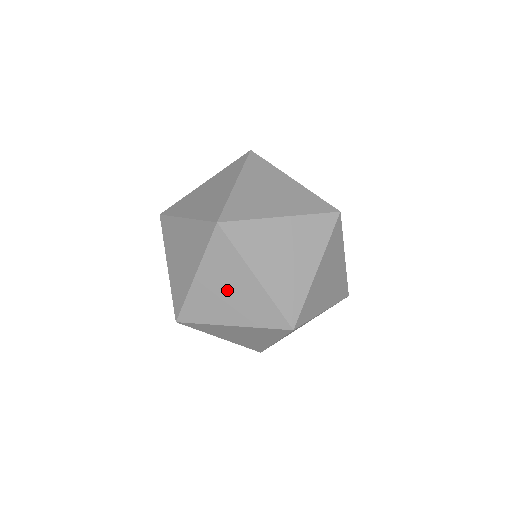
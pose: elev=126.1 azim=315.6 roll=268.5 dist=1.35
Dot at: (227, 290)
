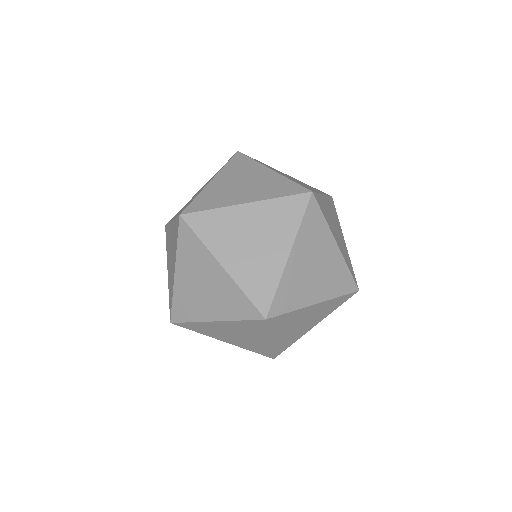
Dot at: (202, 283)
